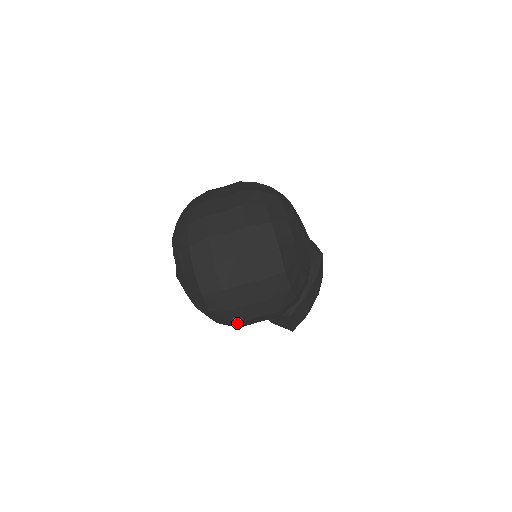
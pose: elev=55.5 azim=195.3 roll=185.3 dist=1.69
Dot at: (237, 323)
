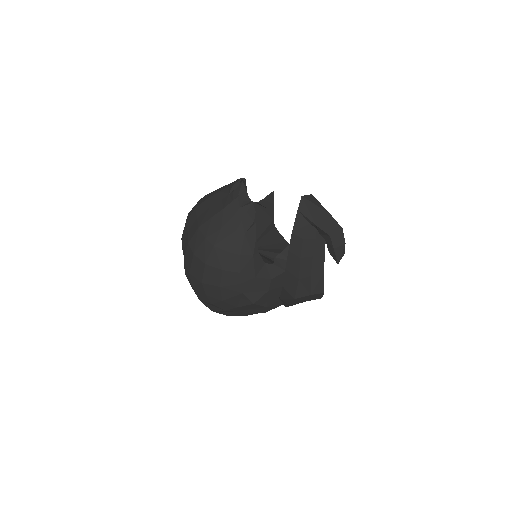
Dot at: occluded
